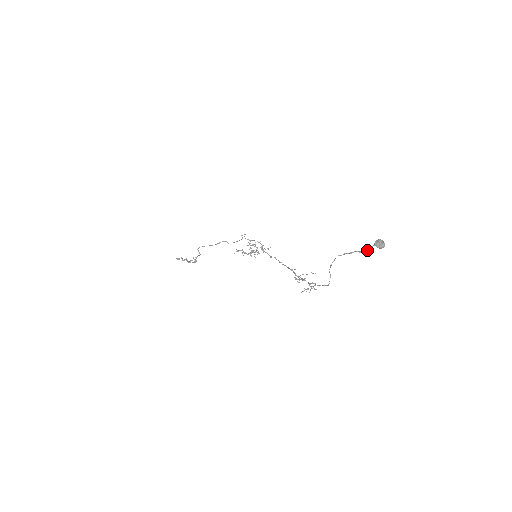
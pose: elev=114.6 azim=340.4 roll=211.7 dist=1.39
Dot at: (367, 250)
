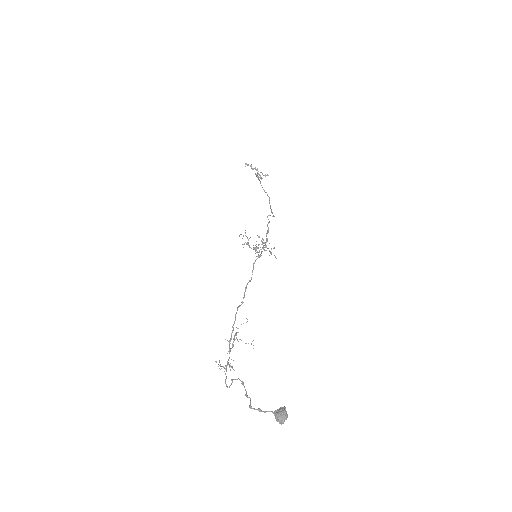
Dot at: (261, 410)
